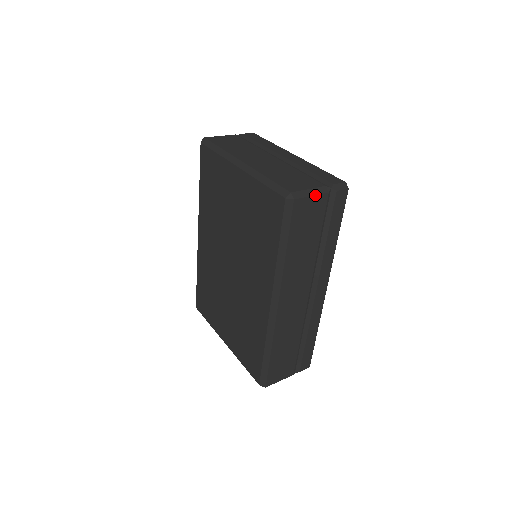
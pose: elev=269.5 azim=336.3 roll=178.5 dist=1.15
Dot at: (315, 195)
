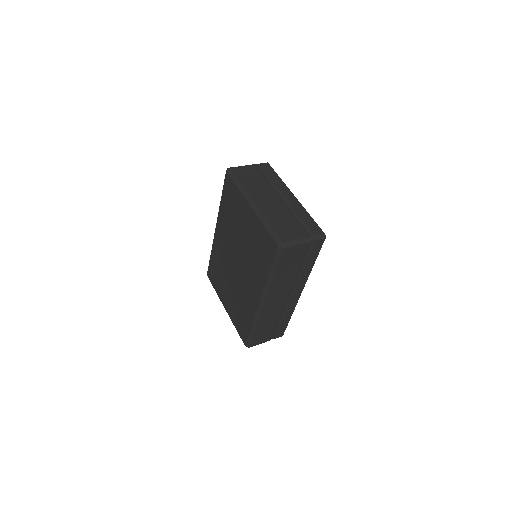
Dot at: (300, 244)
